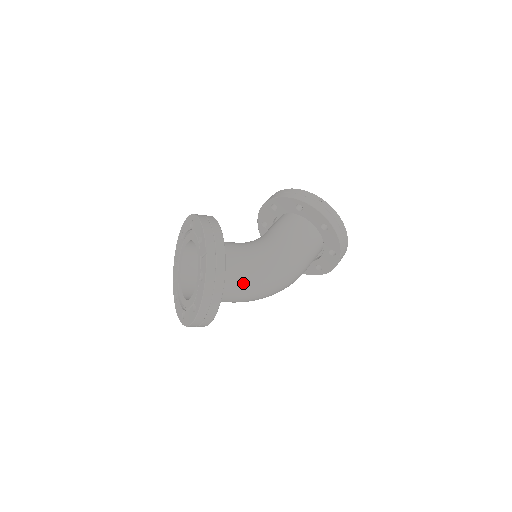
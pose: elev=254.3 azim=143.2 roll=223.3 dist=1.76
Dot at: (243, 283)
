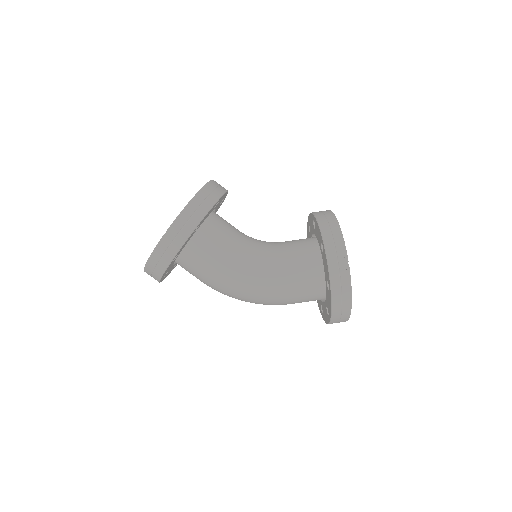
Dot at: (204, 274)
